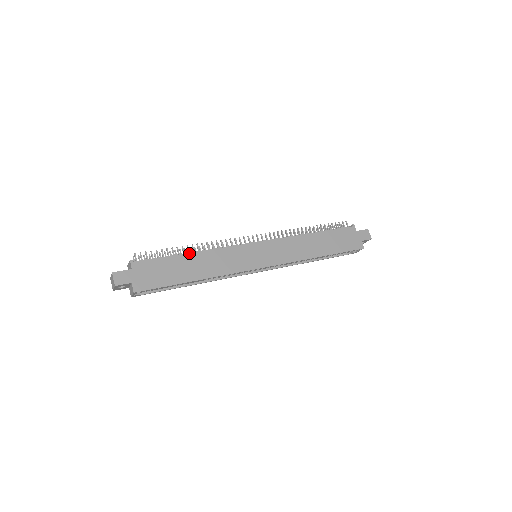
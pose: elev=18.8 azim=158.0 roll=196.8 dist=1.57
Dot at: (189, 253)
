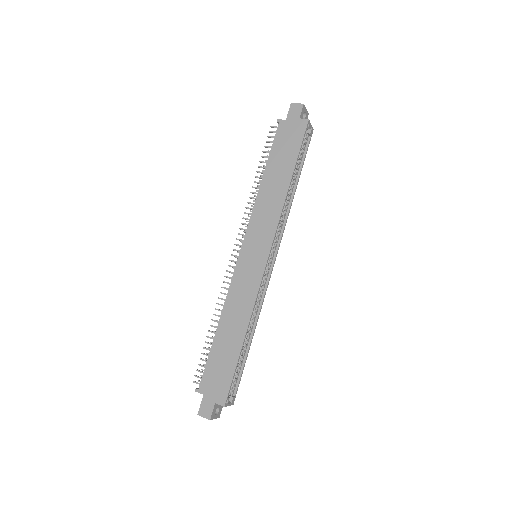
Dot at: (216, 330)
